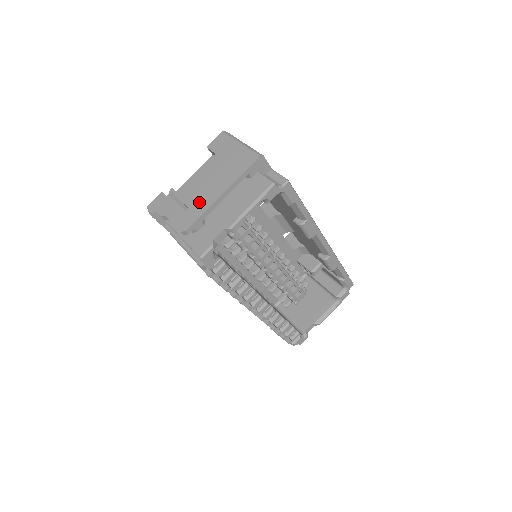
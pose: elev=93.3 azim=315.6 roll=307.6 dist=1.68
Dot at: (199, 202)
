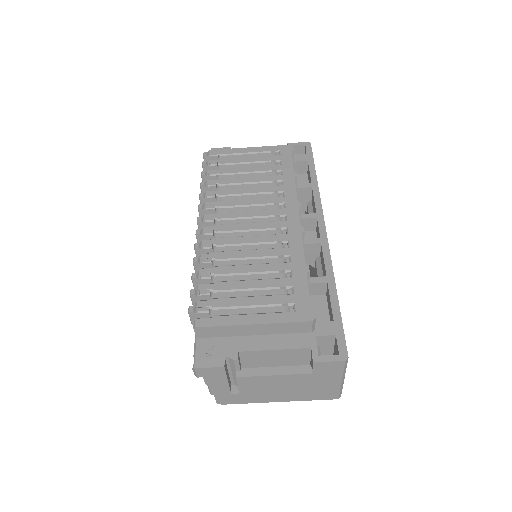
Dot at: (254, 396)
